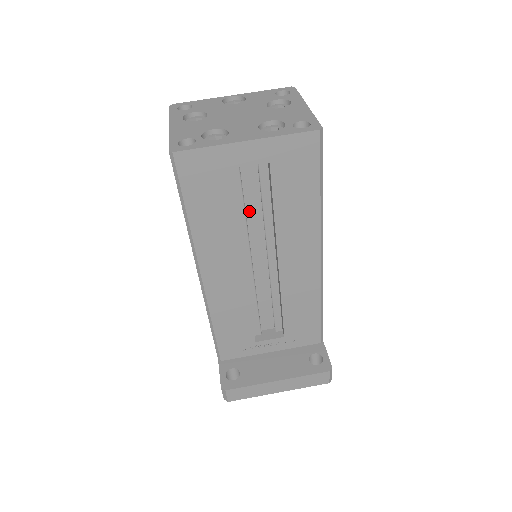
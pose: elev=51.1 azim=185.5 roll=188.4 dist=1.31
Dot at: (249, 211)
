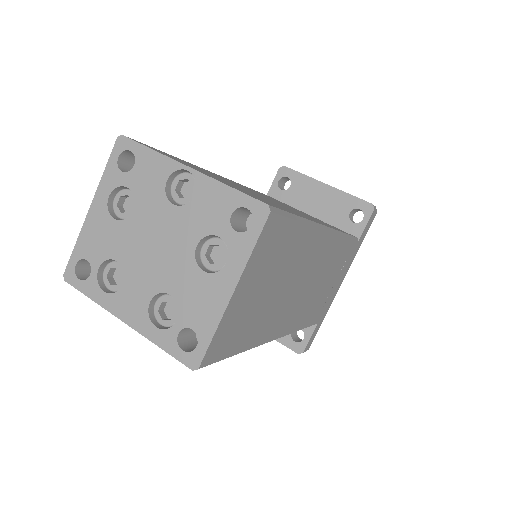
Dot at: occluded
